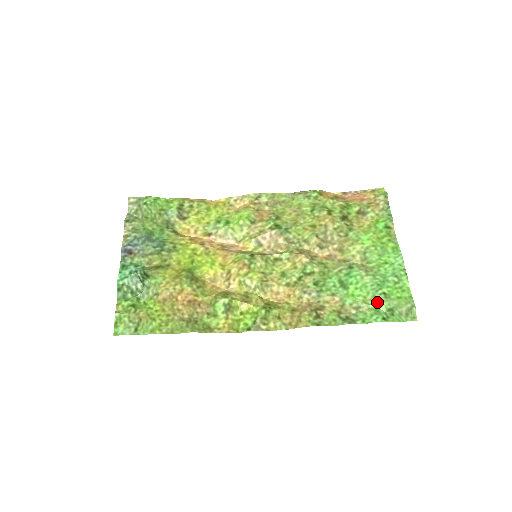
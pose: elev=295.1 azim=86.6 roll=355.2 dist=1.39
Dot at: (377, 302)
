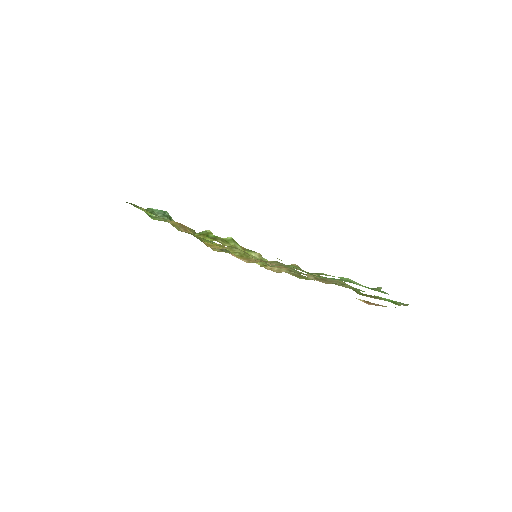
Dot at: (342, 278)
